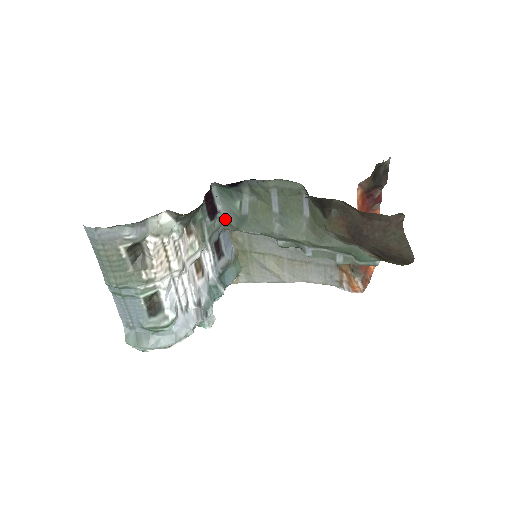
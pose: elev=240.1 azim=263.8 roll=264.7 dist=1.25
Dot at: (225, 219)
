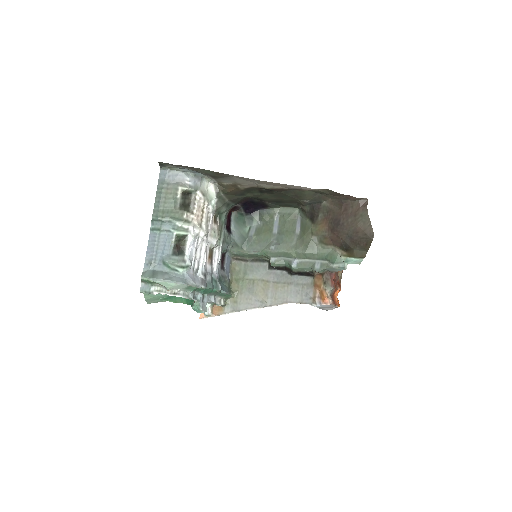
Dot at: (234, 240)
